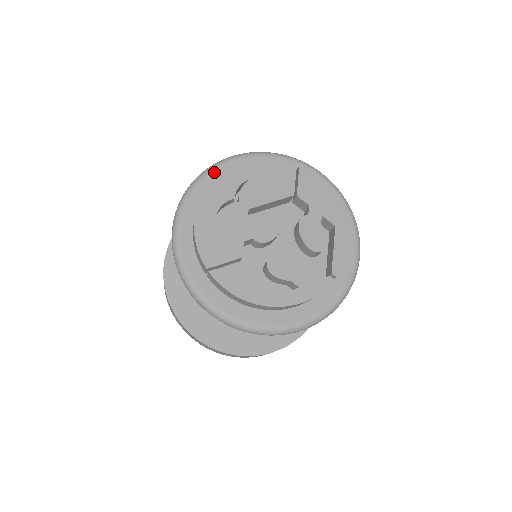
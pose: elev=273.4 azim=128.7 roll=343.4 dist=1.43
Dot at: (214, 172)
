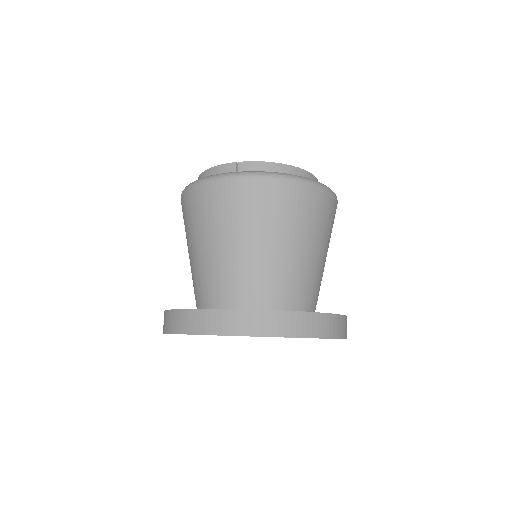
Dot at: occluded
